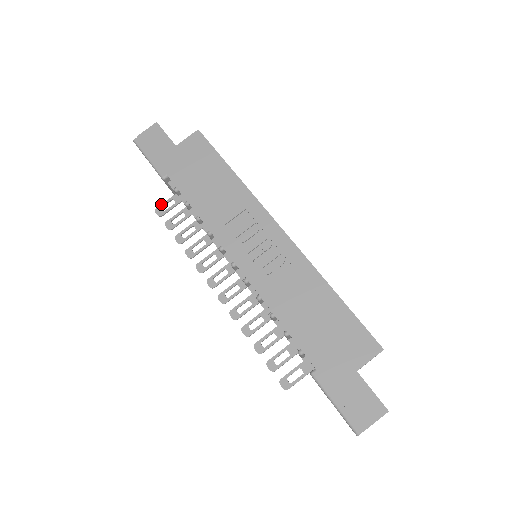
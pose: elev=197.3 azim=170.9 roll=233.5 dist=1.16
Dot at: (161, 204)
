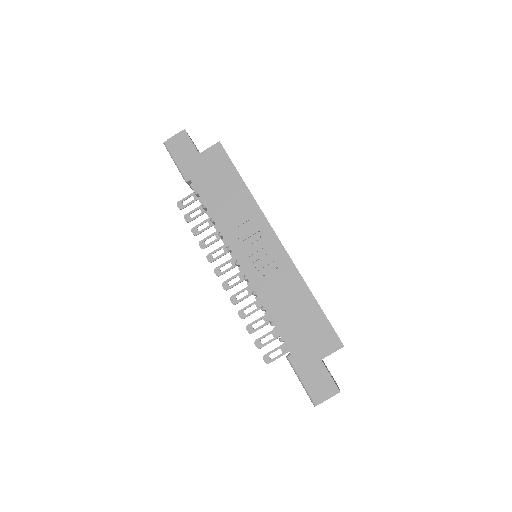
Dot at: (182, 199)
